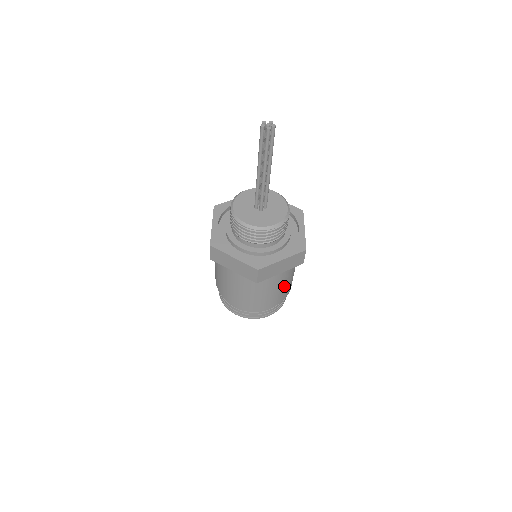
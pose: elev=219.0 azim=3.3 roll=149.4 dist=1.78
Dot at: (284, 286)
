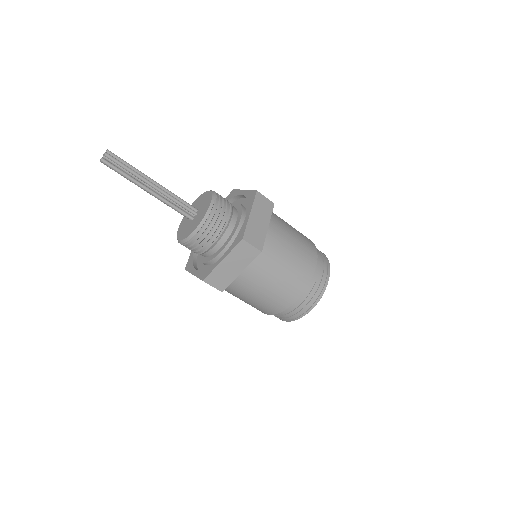
Dot at: (278, 280)
